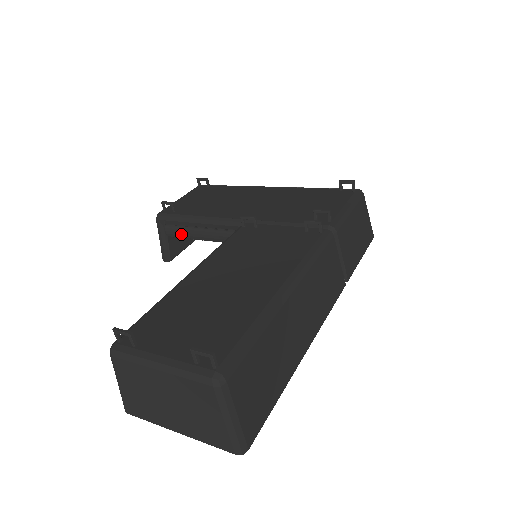
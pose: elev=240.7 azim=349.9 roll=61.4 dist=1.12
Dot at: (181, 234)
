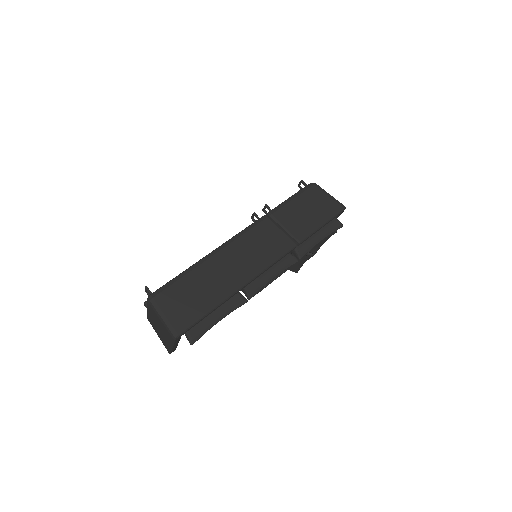
Dot at: occluded
